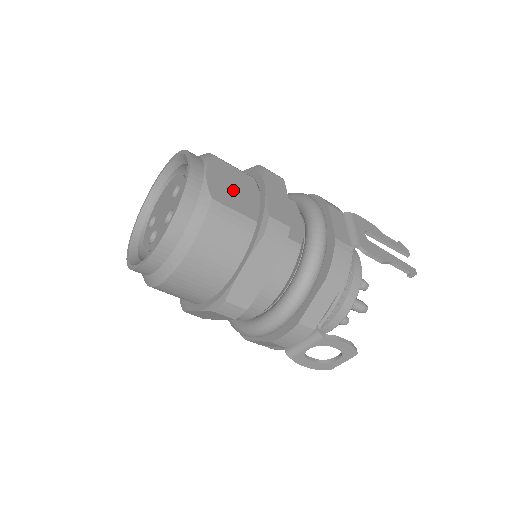
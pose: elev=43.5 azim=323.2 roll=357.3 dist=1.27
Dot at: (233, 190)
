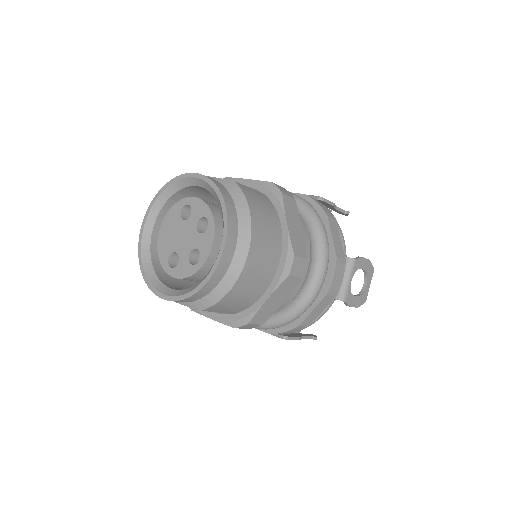
Dot at: occluded
